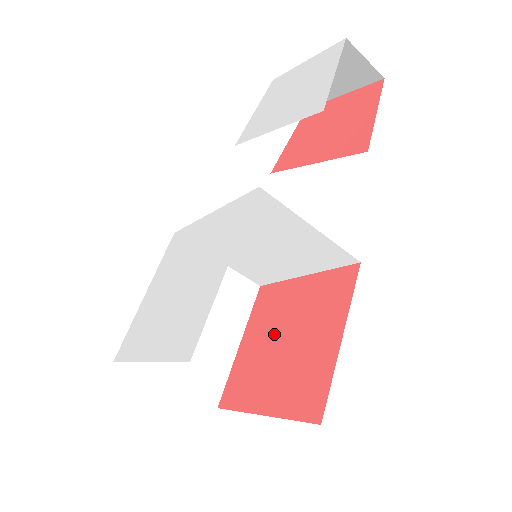
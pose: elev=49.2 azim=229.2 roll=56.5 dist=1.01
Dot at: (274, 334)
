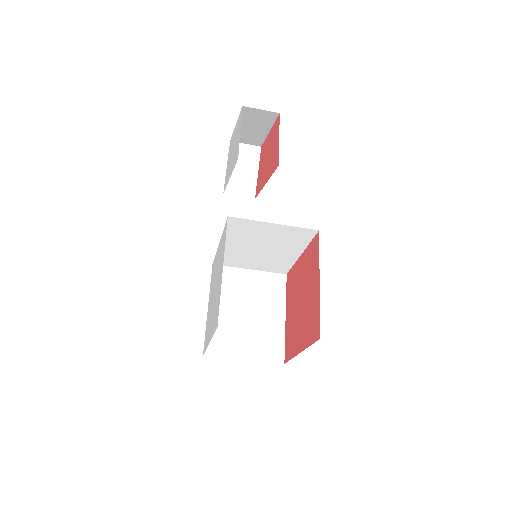
Dot at: (296, 300)
